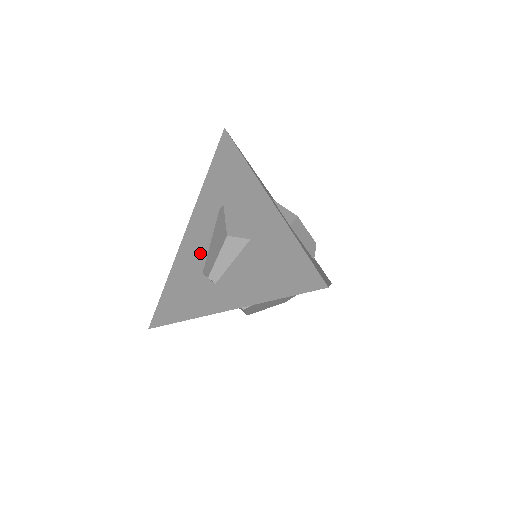
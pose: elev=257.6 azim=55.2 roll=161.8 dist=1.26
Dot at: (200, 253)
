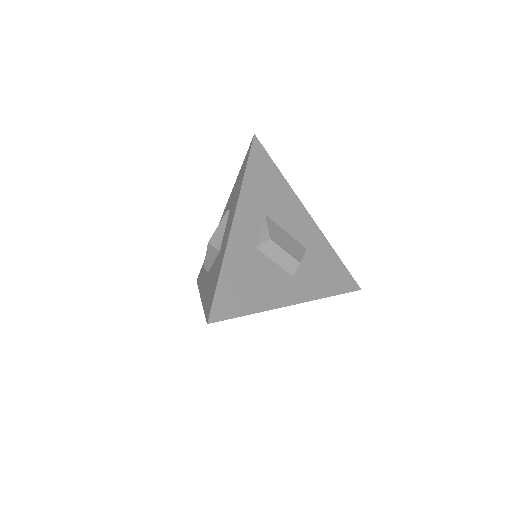
Dot at: occluded
